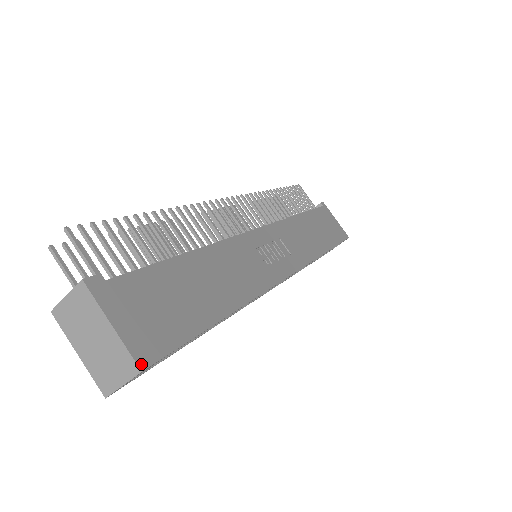
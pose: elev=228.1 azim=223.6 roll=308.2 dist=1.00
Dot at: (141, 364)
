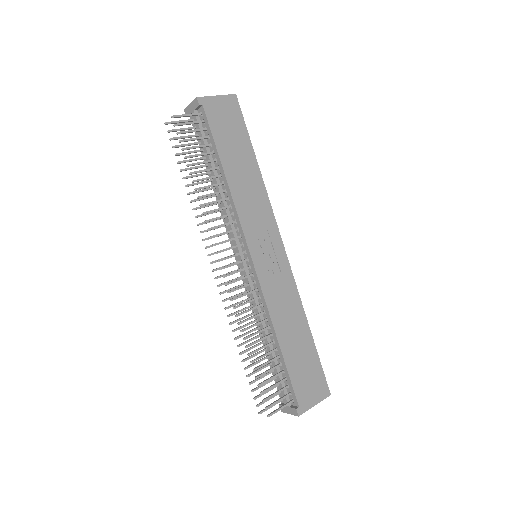
Dot at: (329, 395)
